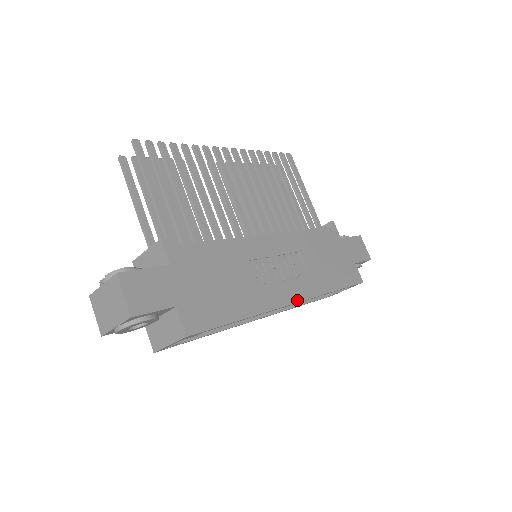
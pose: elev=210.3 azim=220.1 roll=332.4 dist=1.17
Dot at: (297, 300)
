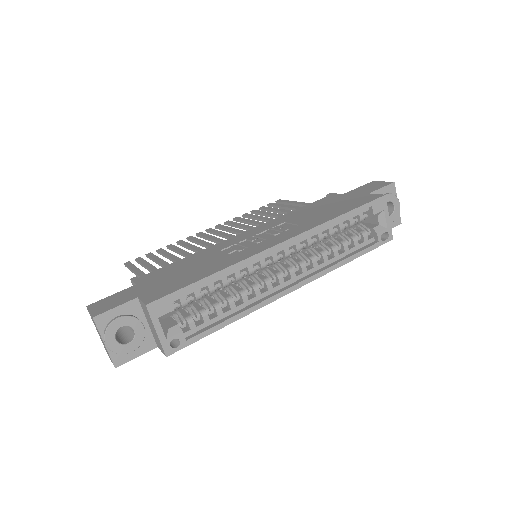
Dot at: (284, 240)
